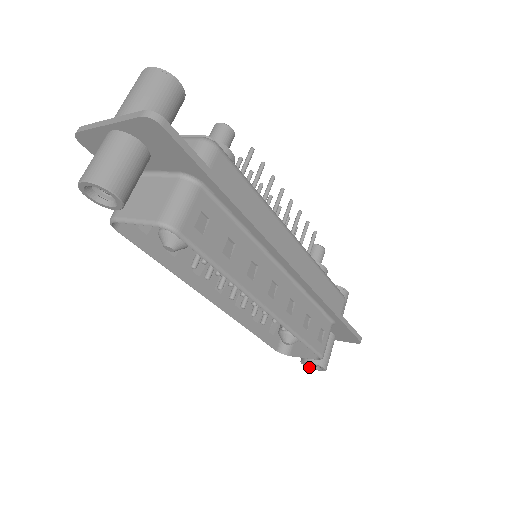
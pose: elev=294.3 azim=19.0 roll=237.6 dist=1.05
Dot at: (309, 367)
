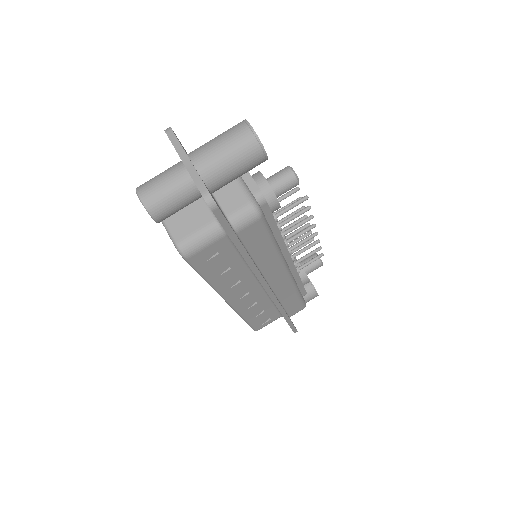
Dot at: occluded
